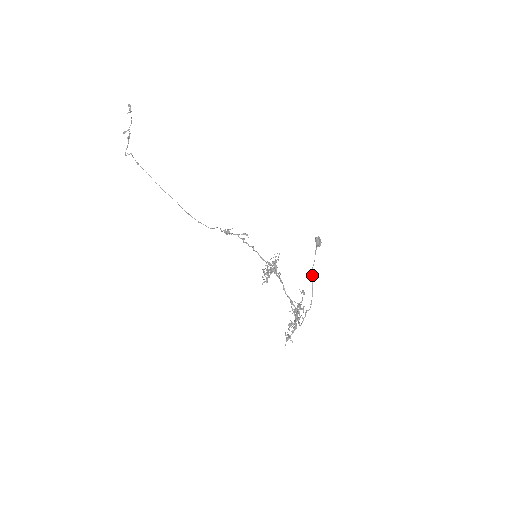
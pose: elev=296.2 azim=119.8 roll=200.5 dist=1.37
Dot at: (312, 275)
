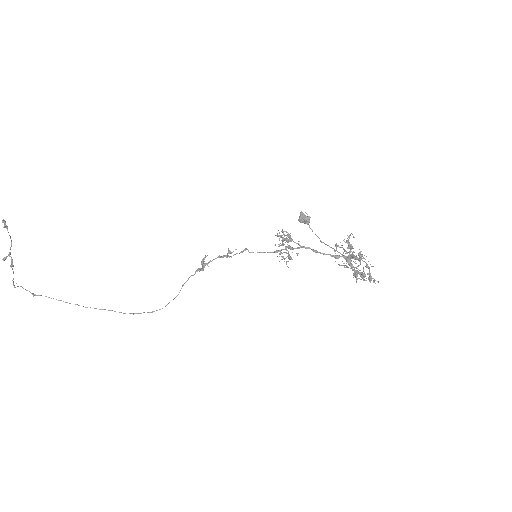
Dot at: (326, 244)
